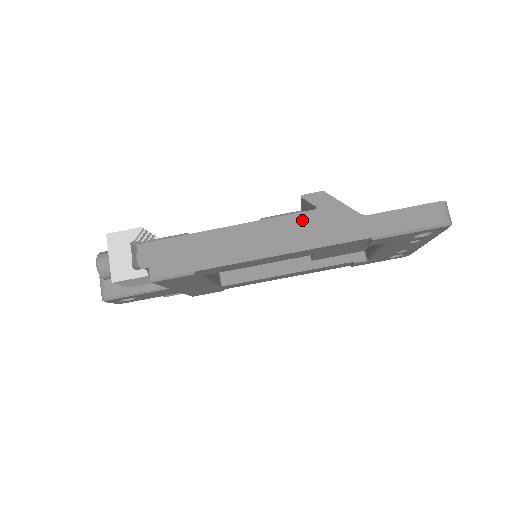
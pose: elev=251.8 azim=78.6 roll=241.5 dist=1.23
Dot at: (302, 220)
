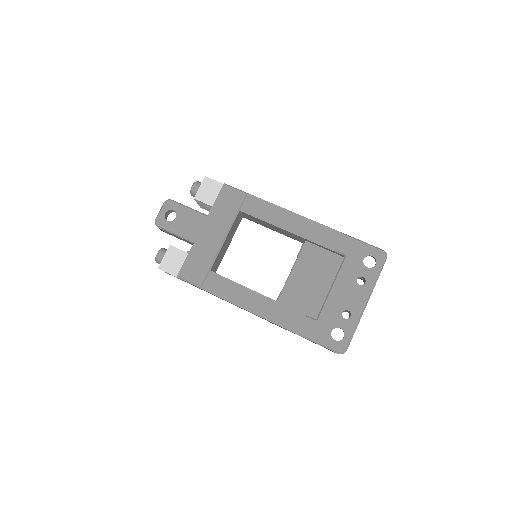
Dot at: occluded
